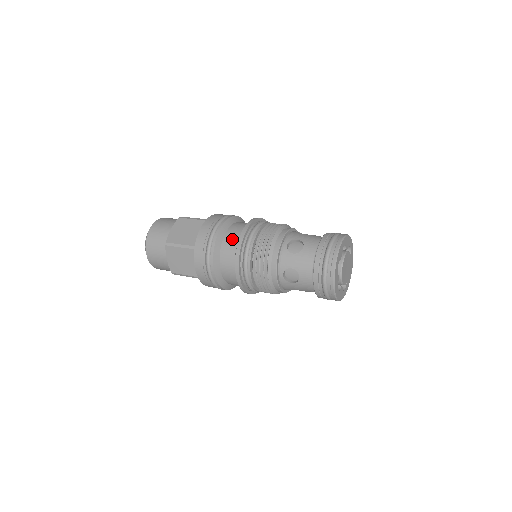
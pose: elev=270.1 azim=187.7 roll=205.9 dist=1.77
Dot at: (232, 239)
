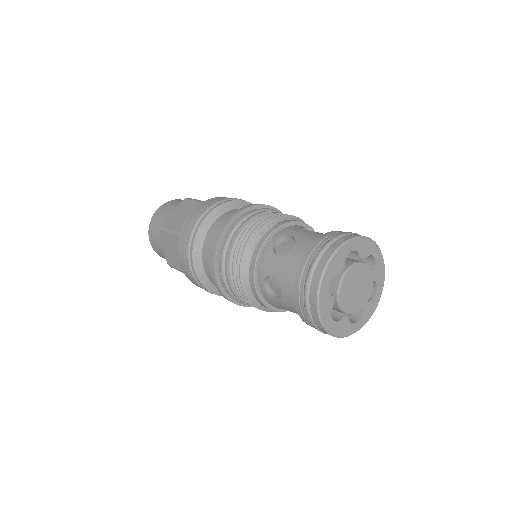
Dot at: occluded
